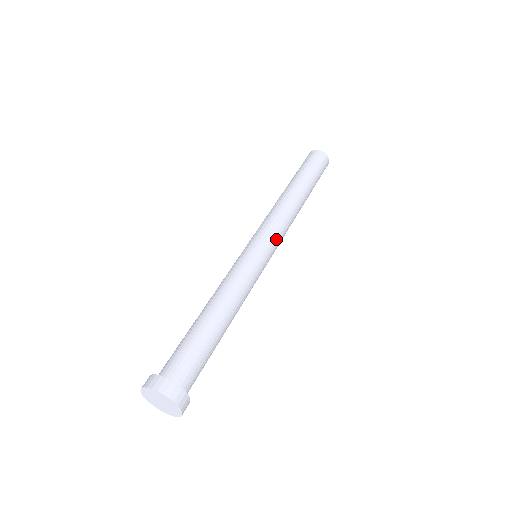
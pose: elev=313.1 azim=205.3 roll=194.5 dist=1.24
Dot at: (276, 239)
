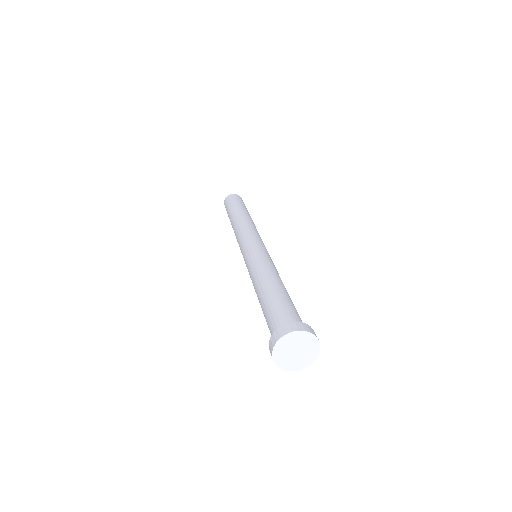
Dot at: occluded
